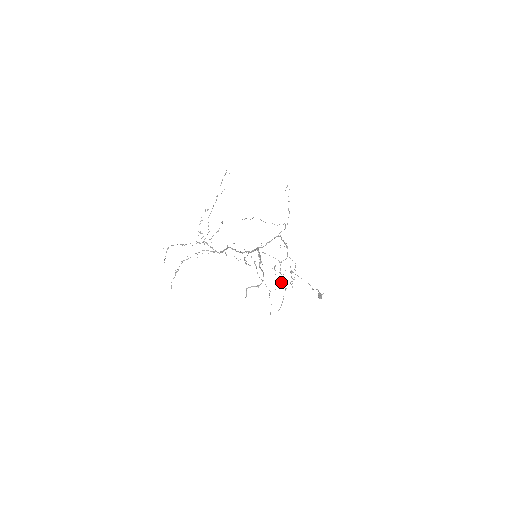
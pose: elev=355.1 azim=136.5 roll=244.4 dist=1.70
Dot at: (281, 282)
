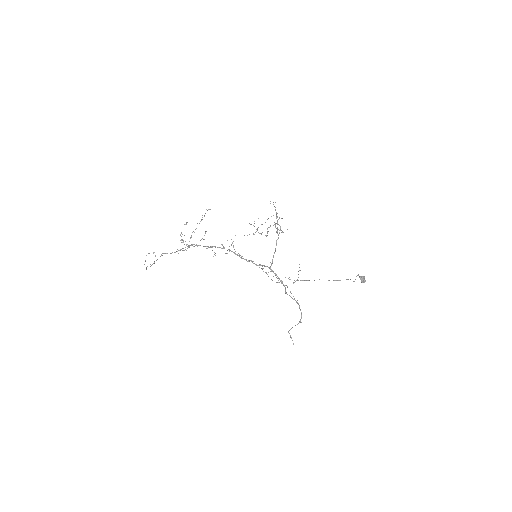
Dot at: (298, 274)
